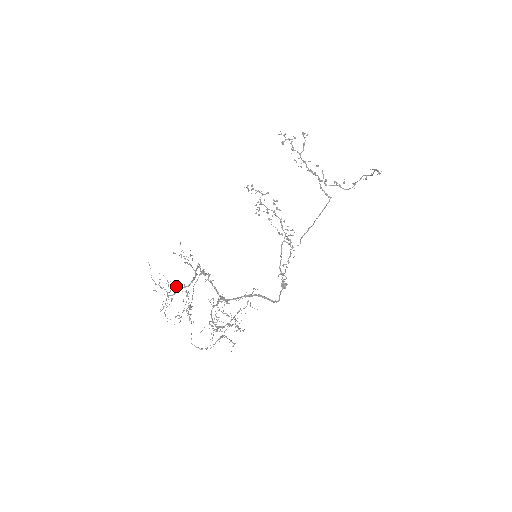
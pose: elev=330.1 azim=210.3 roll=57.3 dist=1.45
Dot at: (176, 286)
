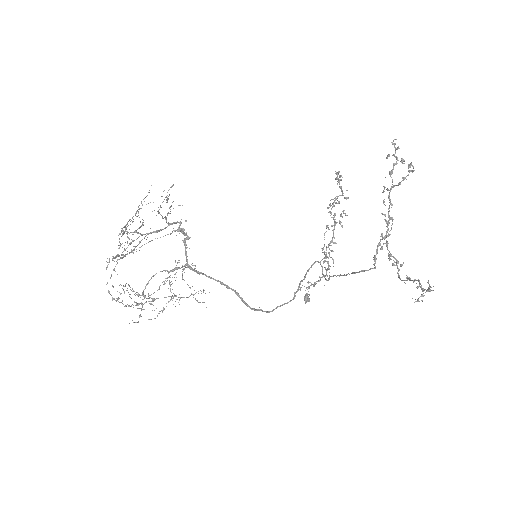
Dot at: (143, 224)
